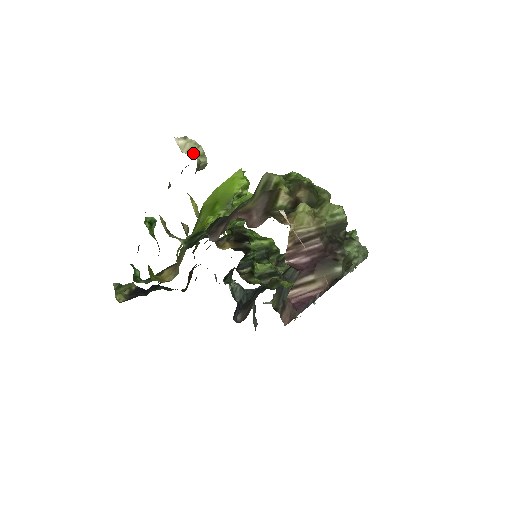
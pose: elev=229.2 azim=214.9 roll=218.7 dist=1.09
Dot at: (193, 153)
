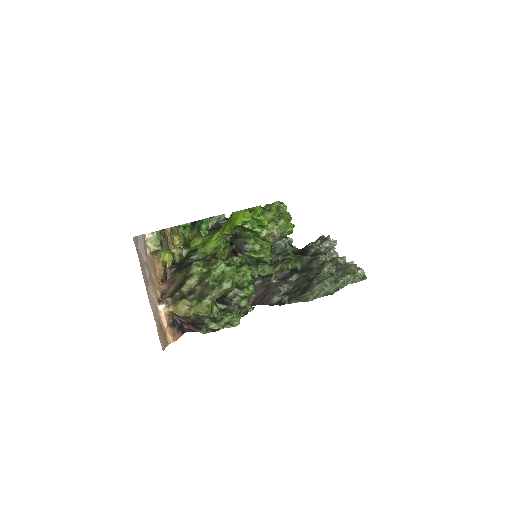
Dot at: (153, 244)
